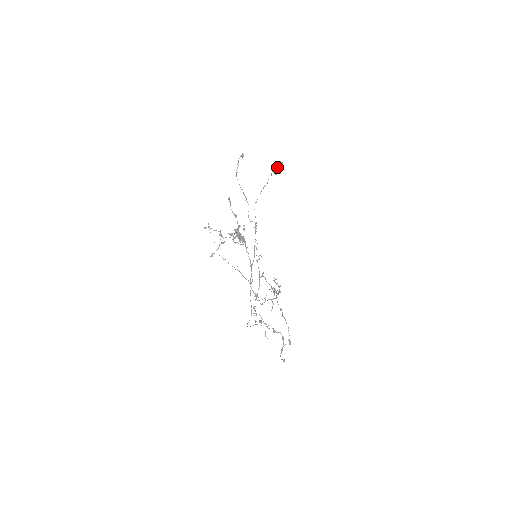
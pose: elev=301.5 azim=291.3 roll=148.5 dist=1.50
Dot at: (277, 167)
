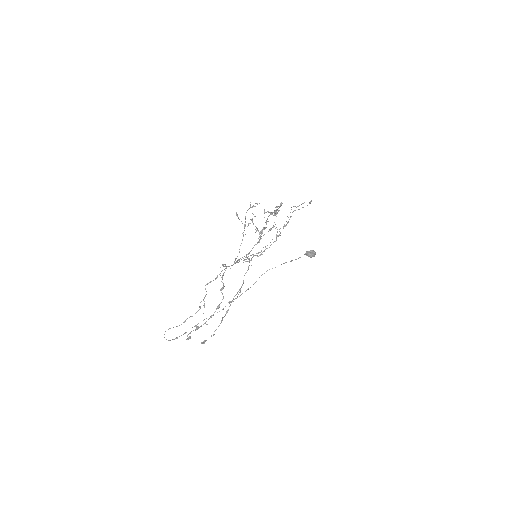
Dot at: (312, 250)
